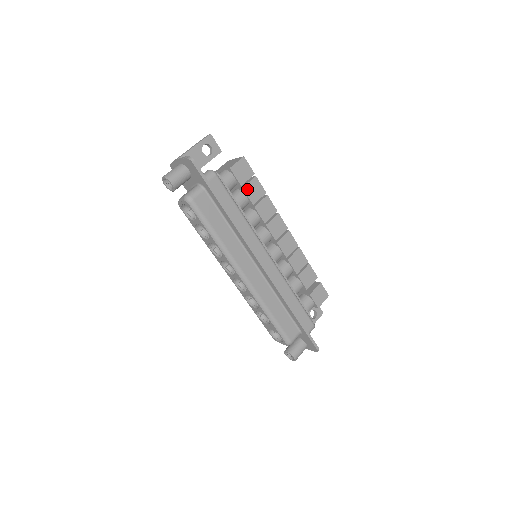
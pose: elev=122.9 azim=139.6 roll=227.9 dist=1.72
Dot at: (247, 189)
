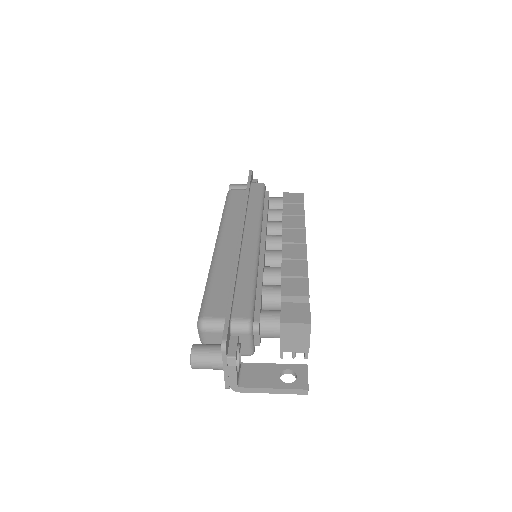
Dot at: (287, 206)
